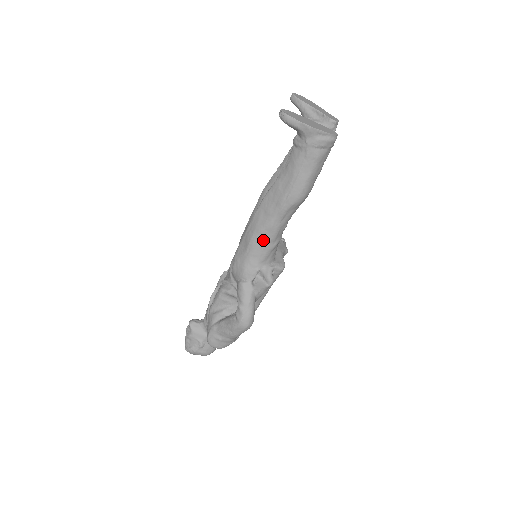
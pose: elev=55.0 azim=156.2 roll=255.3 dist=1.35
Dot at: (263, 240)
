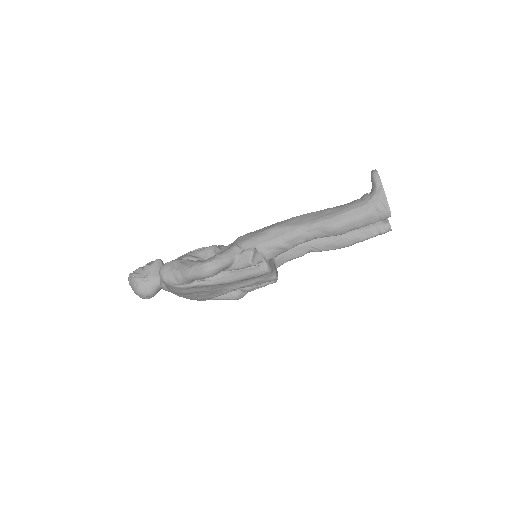
Dot at: (281, 233)
